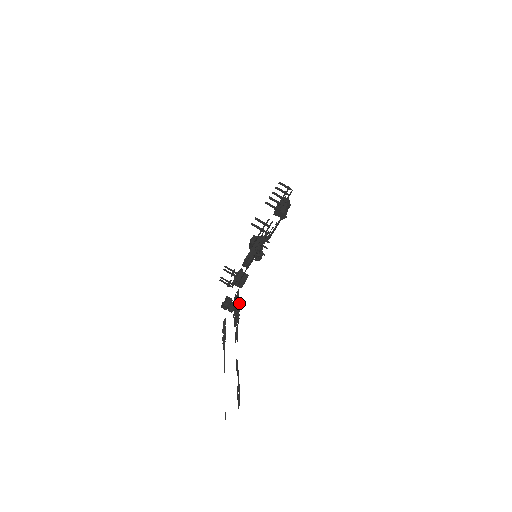
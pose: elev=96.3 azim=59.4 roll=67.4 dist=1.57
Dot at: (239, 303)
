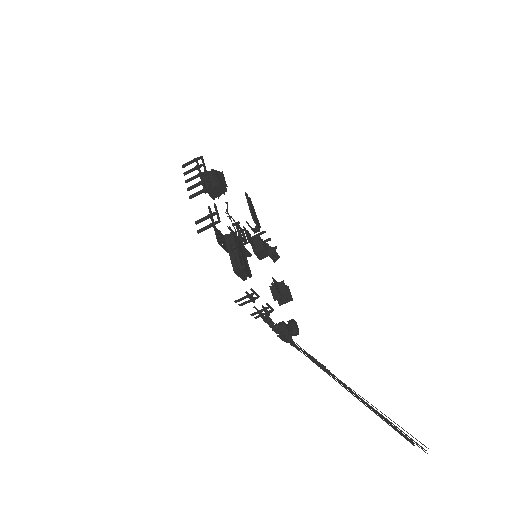
Dot at: (271, 321)
